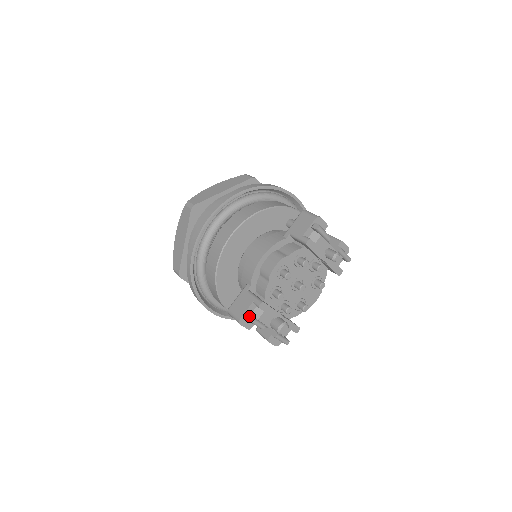
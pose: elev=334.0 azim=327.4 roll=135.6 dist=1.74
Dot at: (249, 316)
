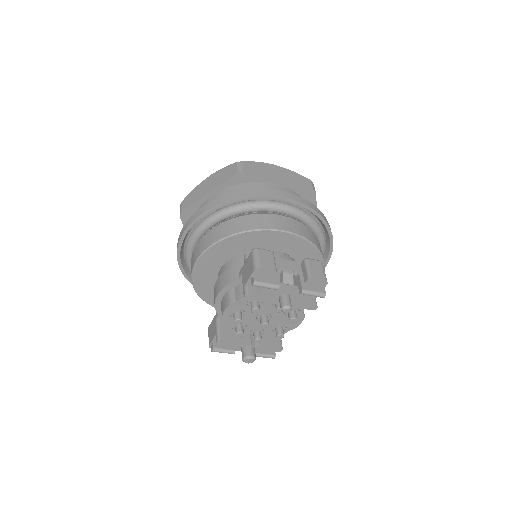
Dot at: (212, 348)
